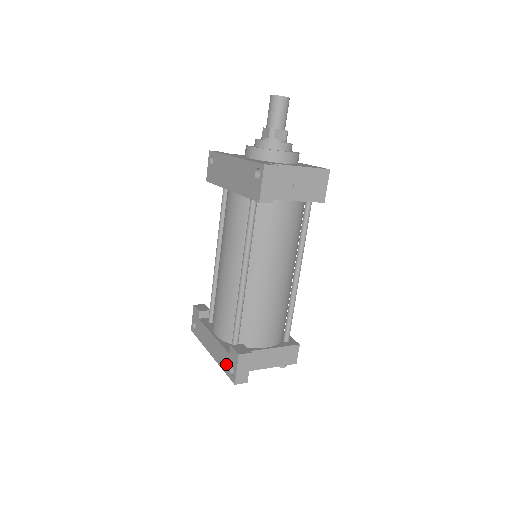
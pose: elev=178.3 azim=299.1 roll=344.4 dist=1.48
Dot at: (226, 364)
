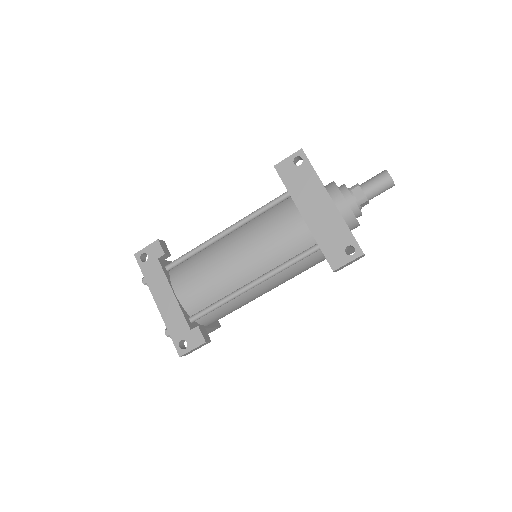
Dot at: (179, 333)
